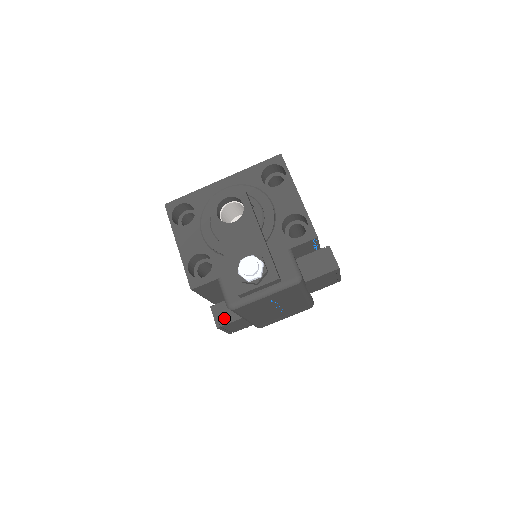
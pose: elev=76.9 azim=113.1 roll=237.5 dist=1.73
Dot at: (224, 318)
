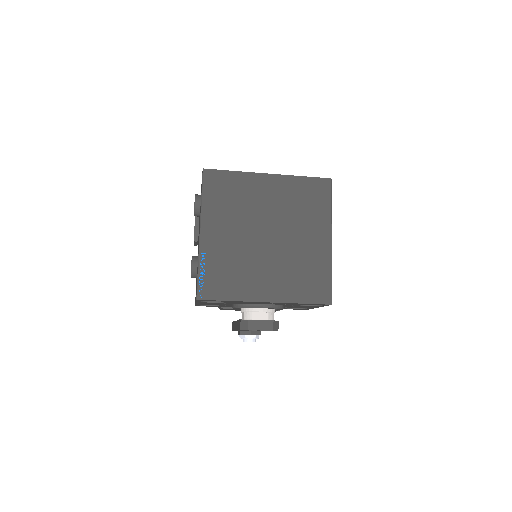
Dot at: occluded
